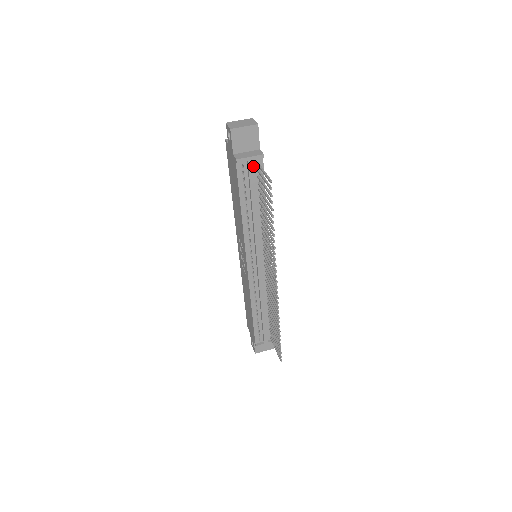
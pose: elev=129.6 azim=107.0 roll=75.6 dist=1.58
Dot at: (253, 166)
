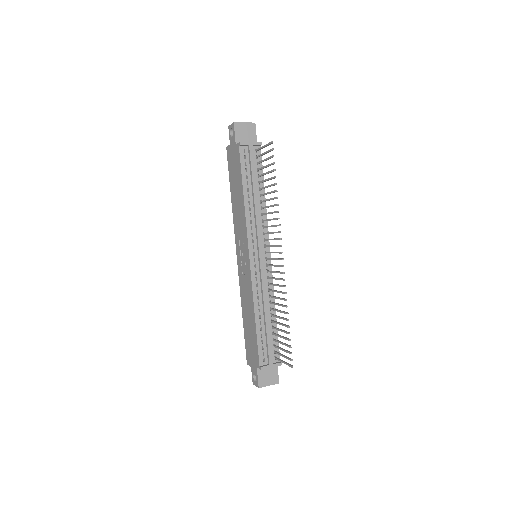
Dot at: (253, 151)
